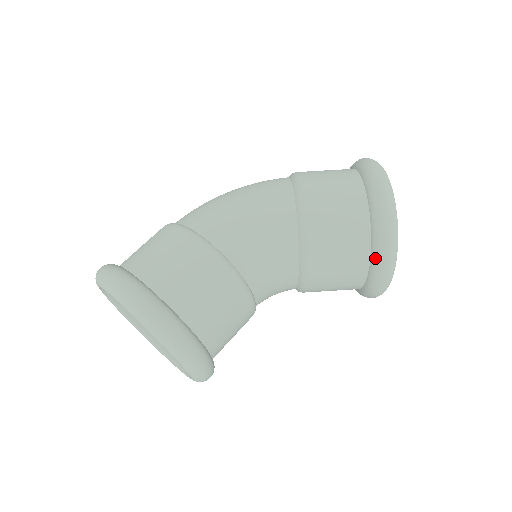
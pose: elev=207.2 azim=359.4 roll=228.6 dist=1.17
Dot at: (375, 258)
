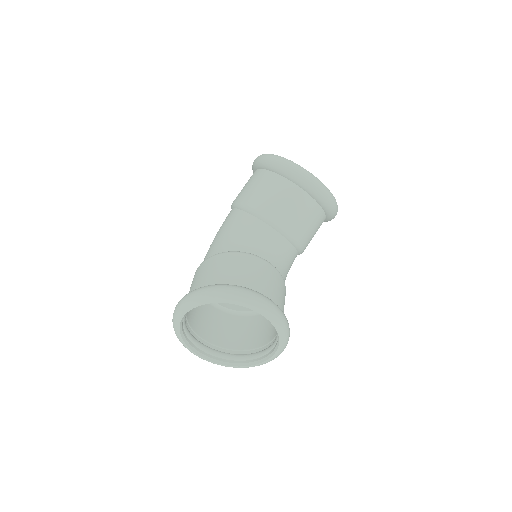
Dot at: (288, 176)
